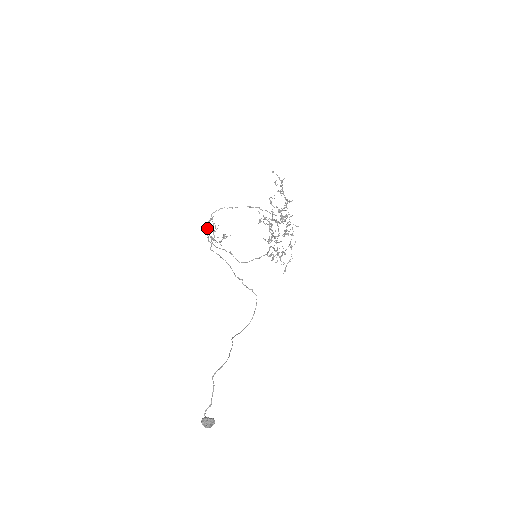
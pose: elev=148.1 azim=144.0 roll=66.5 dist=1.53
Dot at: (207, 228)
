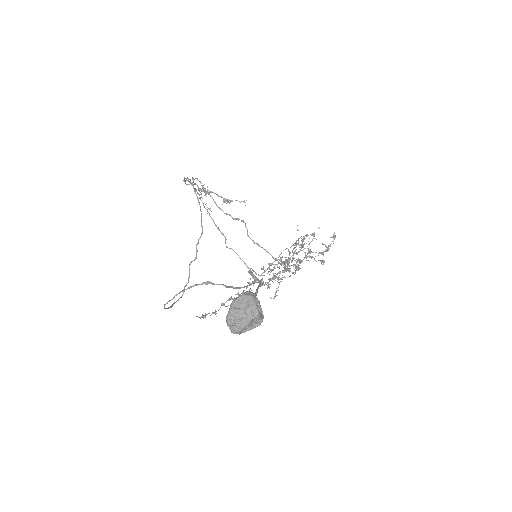
Dot at: (192, 178)
